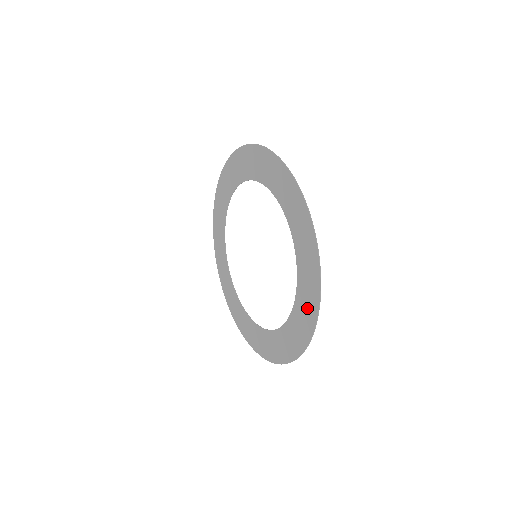
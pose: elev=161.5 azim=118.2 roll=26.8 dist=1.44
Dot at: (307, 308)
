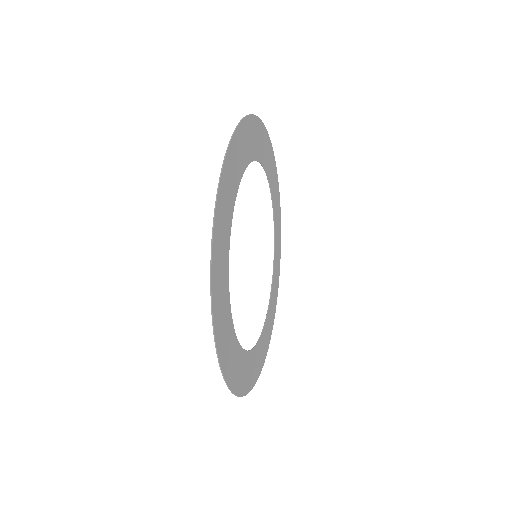
Dot at: (237, 374)
